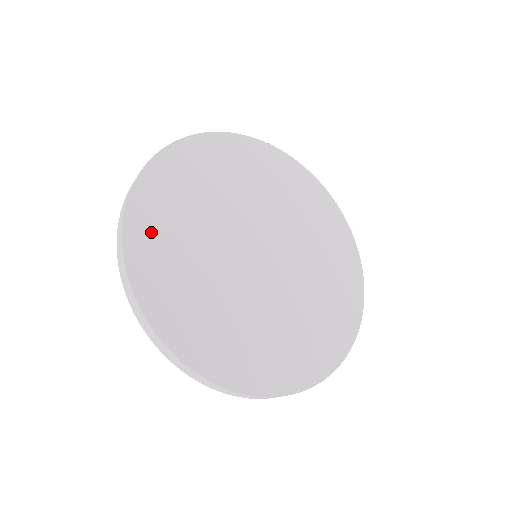
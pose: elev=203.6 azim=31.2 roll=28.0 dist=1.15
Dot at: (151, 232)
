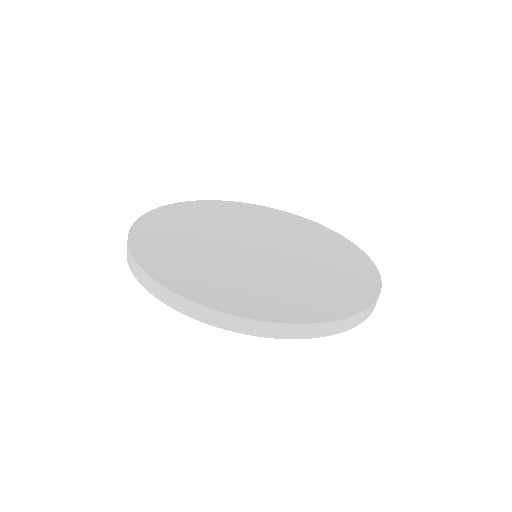
Dot at: (154, 232)
